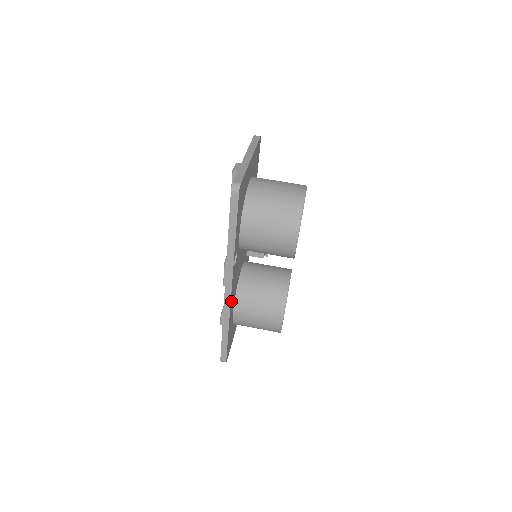
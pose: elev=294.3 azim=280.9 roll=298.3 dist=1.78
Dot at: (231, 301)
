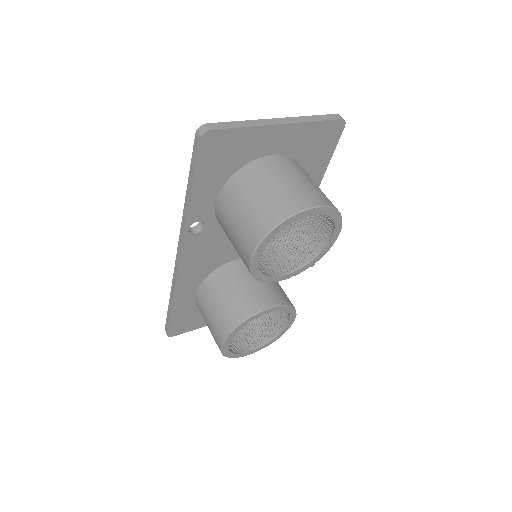
Dot at: (183, 273)
